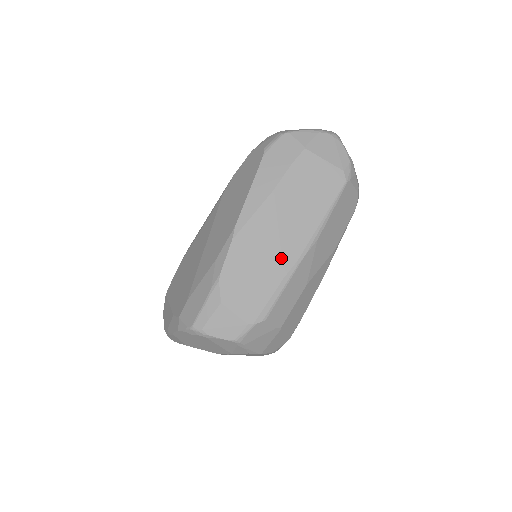
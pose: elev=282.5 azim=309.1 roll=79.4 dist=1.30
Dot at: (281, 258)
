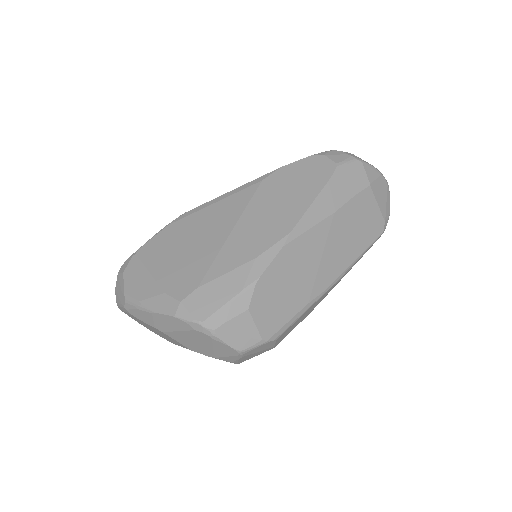
Dot at: (314, 283)
